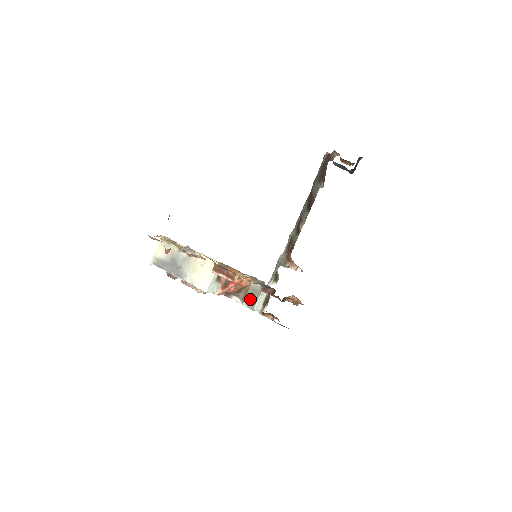
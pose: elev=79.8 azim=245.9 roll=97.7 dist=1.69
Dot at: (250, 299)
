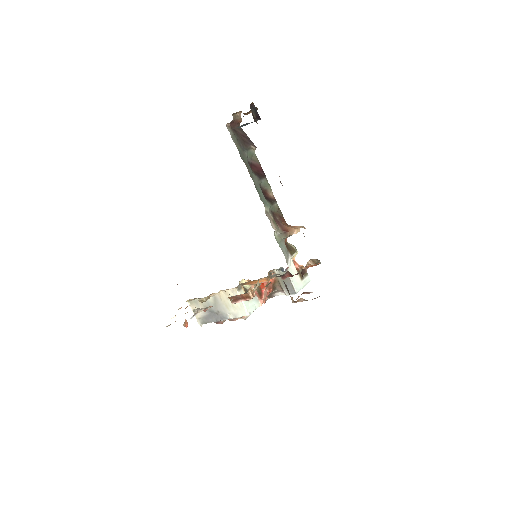
Dot at: occluded
